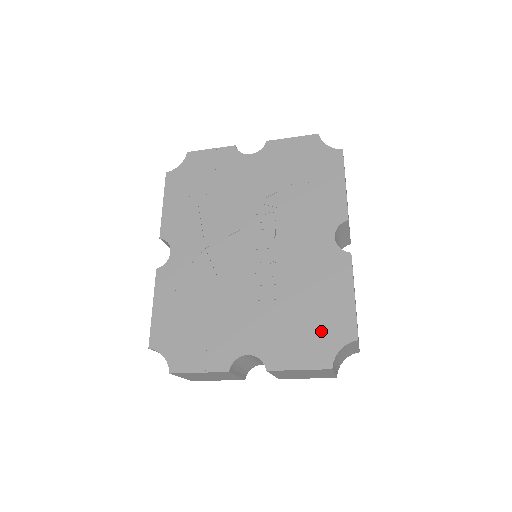
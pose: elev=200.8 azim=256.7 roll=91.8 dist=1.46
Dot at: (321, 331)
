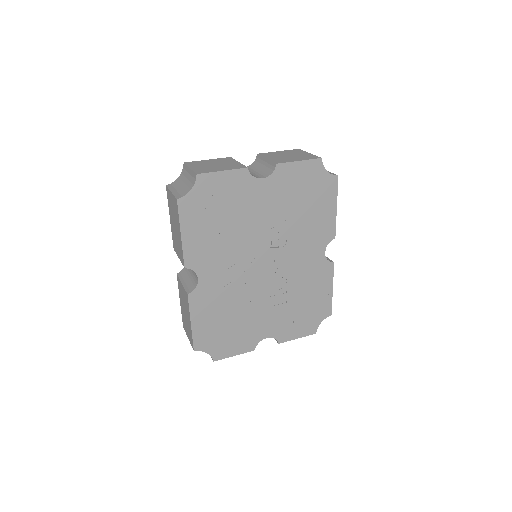
Dot at: (312, 315)
